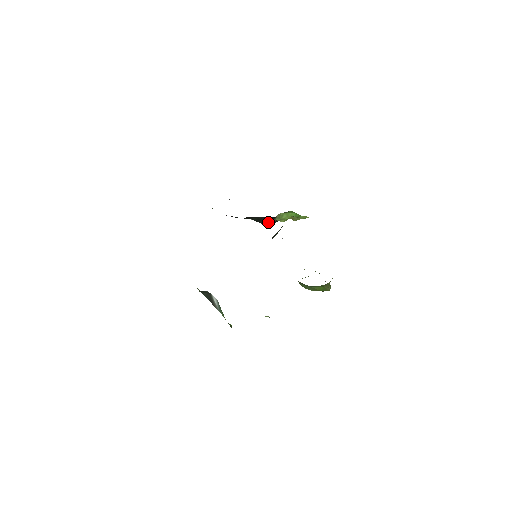
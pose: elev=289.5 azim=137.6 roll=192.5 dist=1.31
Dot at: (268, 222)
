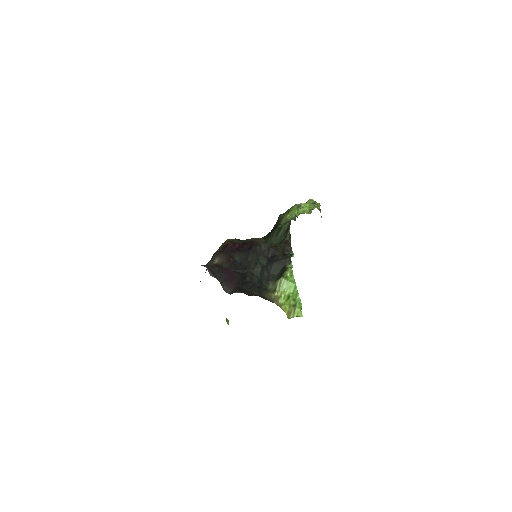
Dot at: (270, 271)
